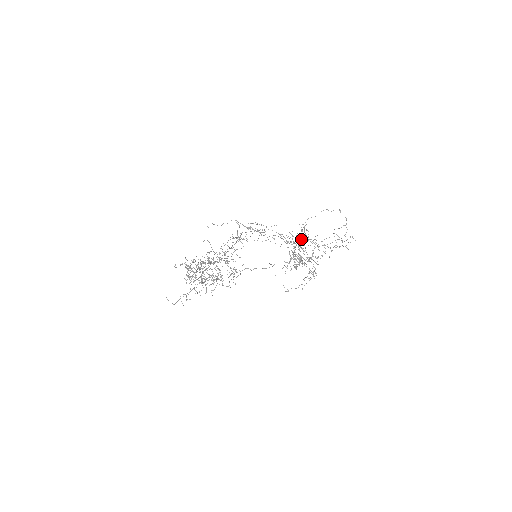
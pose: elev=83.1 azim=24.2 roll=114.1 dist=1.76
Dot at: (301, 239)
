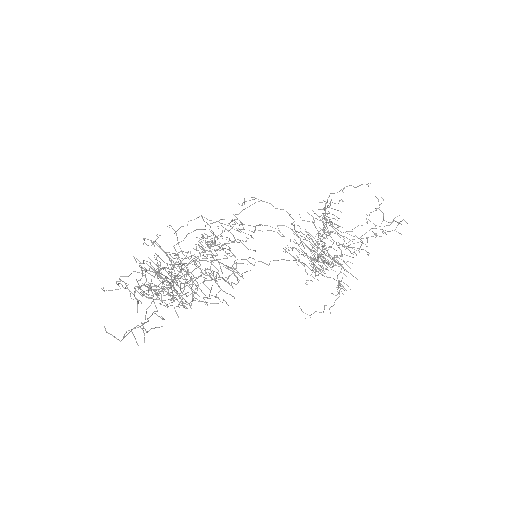
Dot at: occluded
